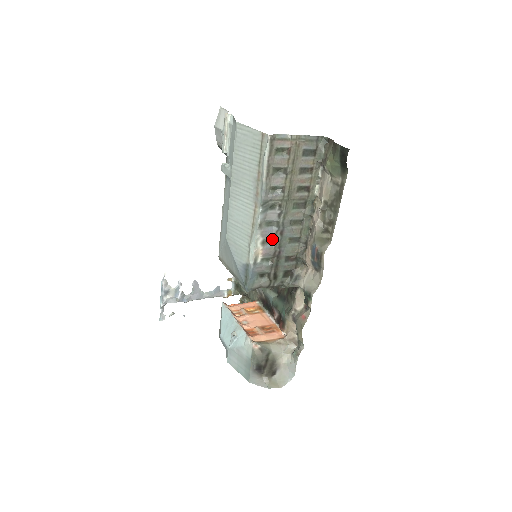
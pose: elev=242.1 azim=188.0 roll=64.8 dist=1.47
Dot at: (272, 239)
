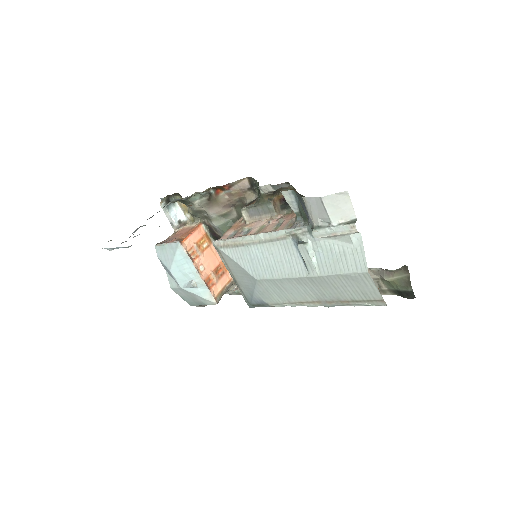
Dot at: occluded
